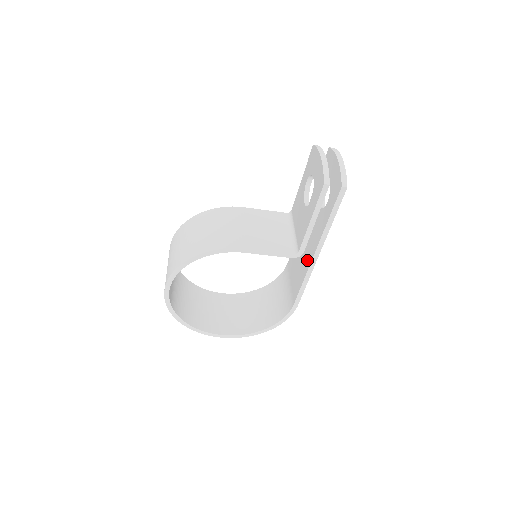
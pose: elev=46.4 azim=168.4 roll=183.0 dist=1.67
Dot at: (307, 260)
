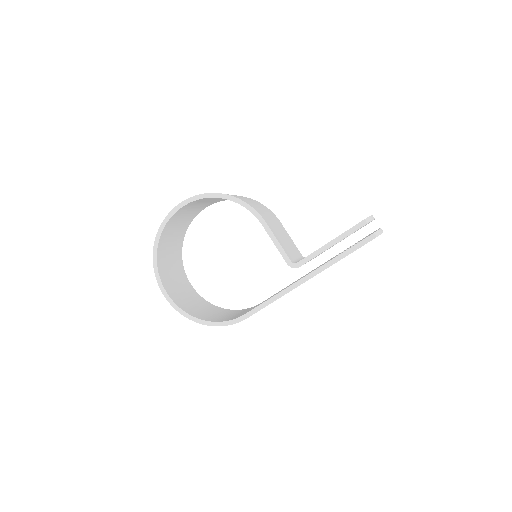
Dot at: occluded
